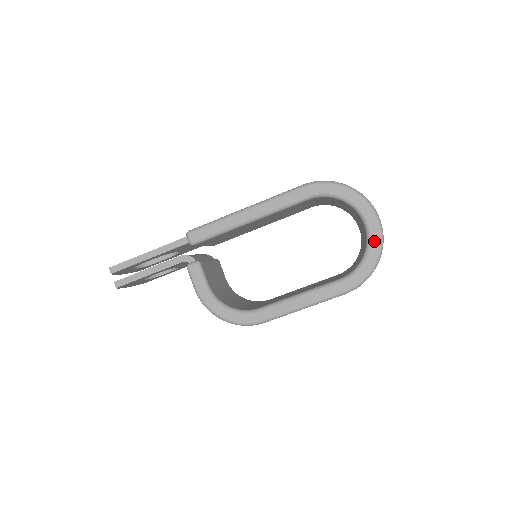
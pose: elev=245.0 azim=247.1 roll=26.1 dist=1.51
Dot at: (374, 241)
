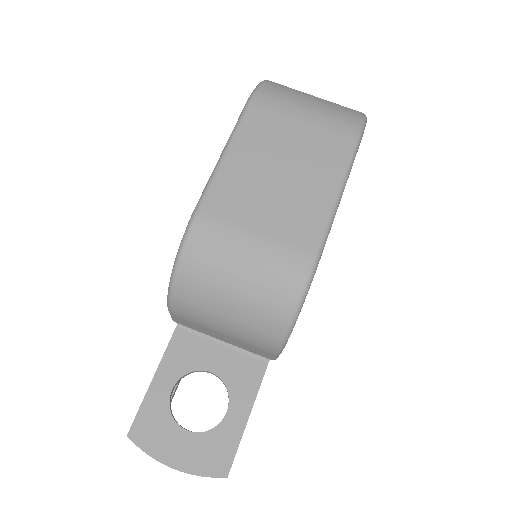
Dot at: occluded
